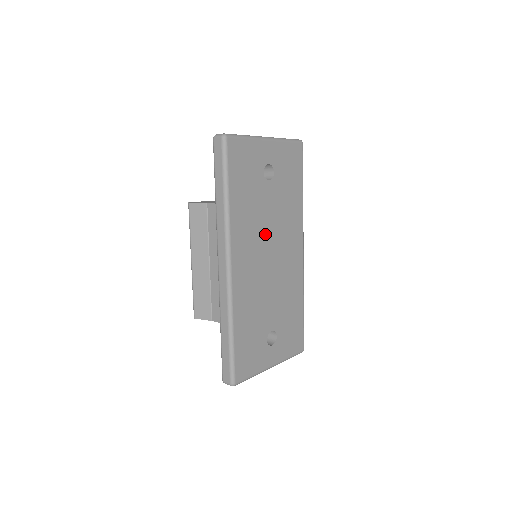
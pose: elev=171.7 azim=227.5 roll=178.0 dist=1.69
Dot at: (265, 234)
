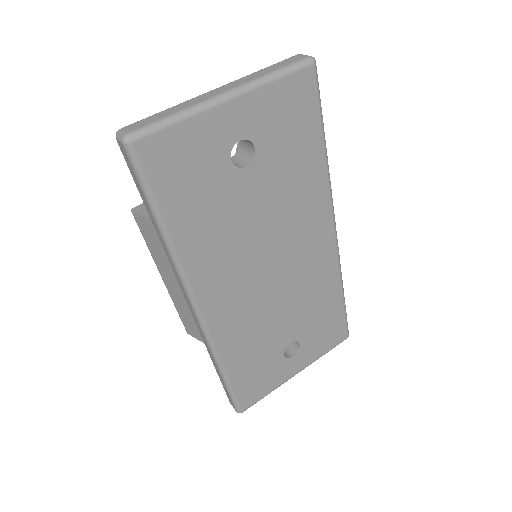
Dot at: (255, 244)
